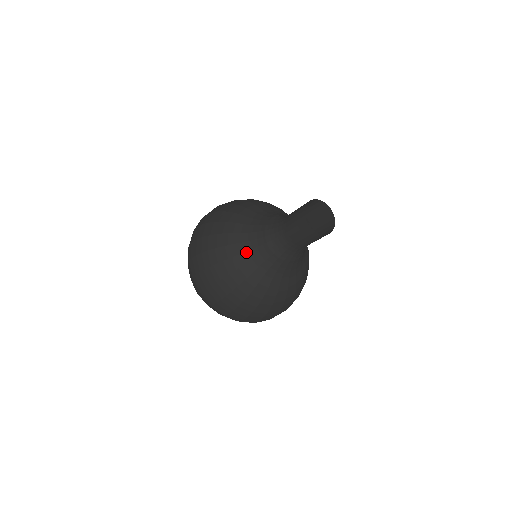
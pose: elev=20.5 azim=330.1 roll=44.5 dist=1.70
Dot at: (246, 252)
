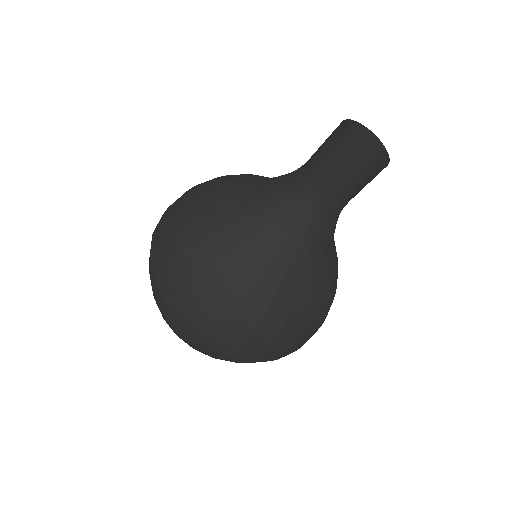
Dot at: (242, 223)
